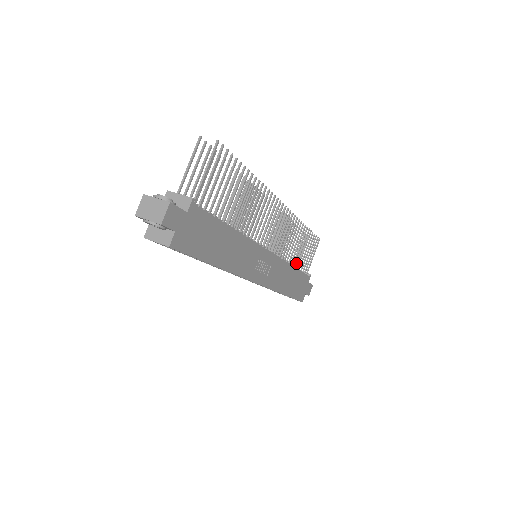
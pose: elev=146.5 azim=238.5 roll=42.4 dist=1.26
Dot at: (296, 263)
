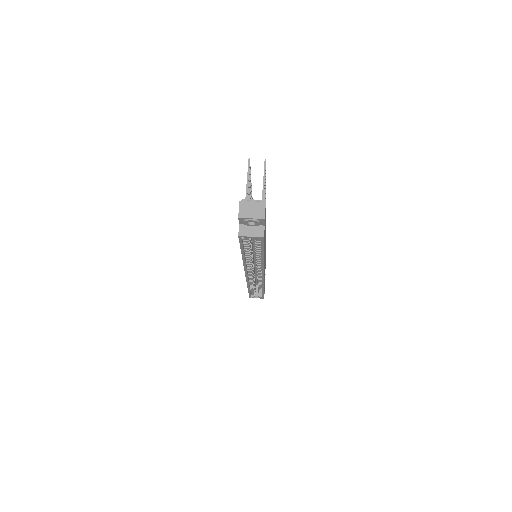
Dot at: occluded
